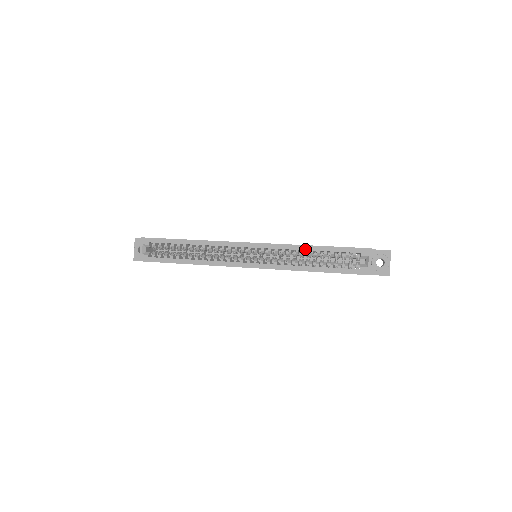
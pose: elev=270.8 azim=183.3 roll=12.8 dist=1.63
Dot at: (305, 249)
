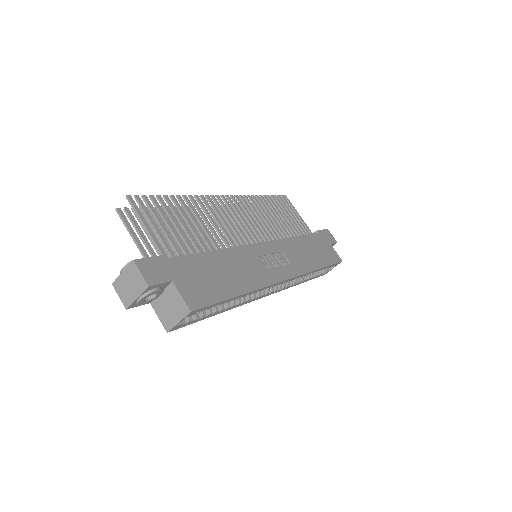
Dot at: (314, 272)
